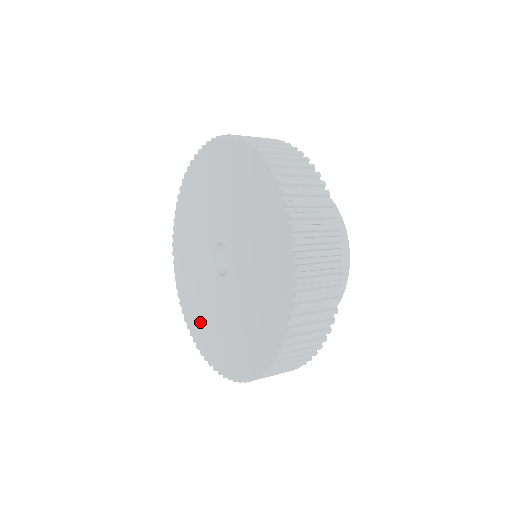
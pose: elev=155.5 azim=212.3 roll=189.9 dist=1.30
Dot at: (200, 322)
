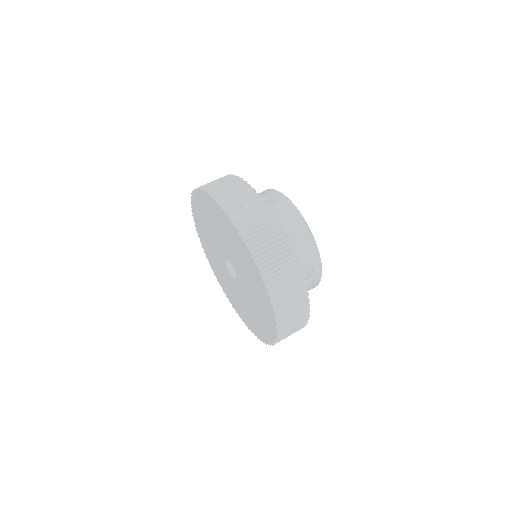
Dot at: (232, 298)
